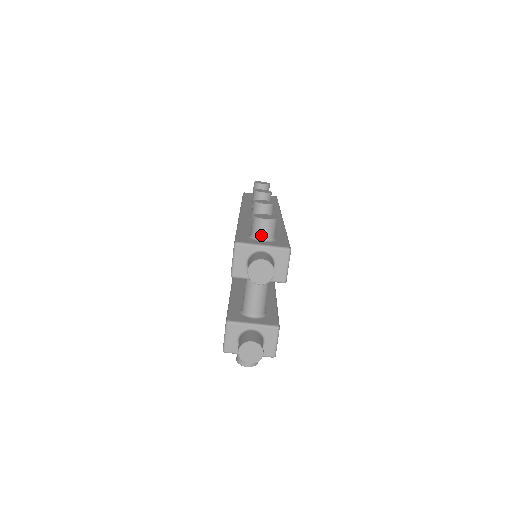
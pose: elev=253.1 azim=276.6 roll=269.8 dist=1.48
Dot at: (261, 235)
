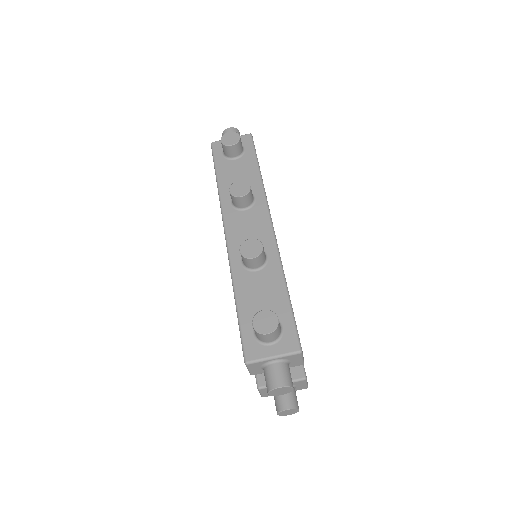
Dot at: (267, 341)
